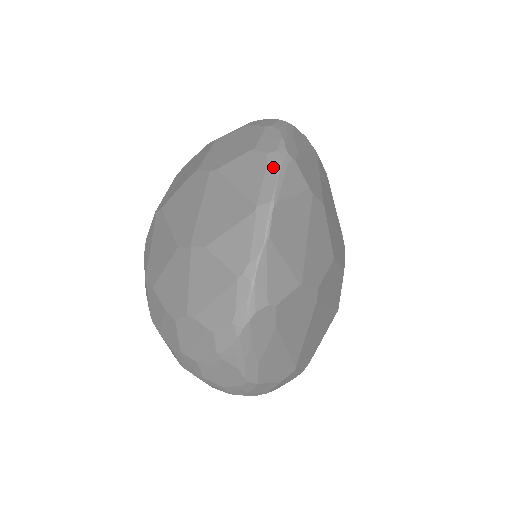
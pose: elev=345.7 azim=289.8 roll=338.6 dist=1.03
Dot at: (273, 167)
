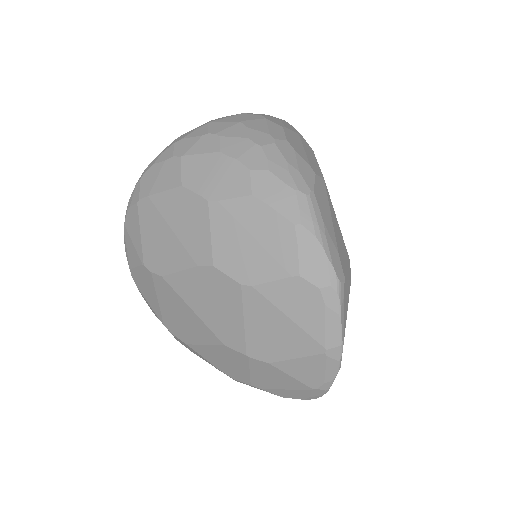
Dot at: (333, 308)
